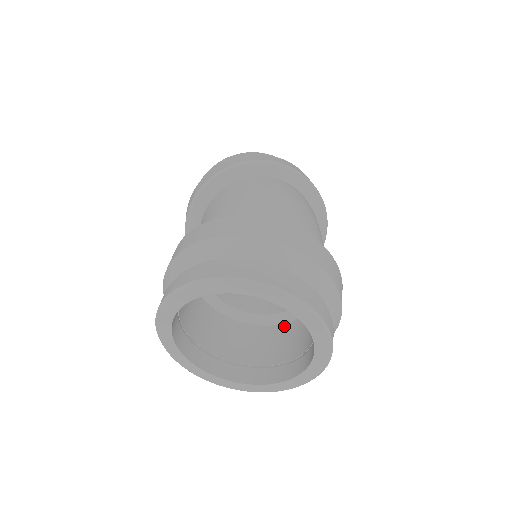
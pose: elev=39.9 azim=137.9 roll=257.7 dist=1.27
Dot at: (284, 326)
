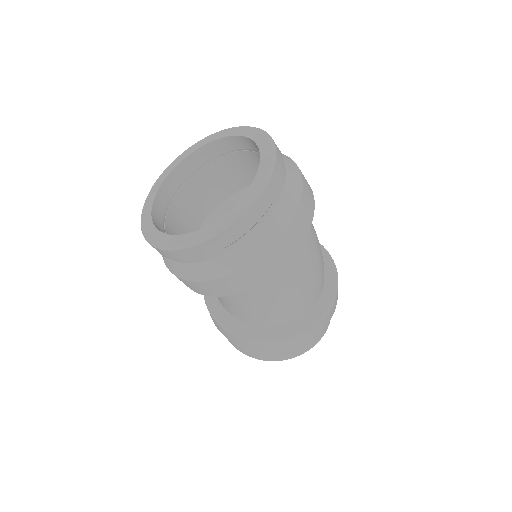
Dot at: occluded
